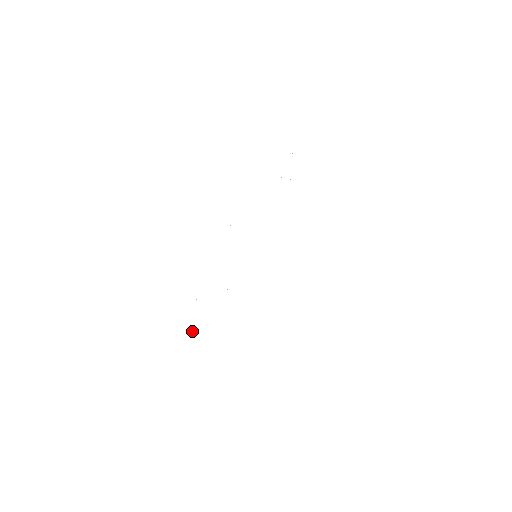
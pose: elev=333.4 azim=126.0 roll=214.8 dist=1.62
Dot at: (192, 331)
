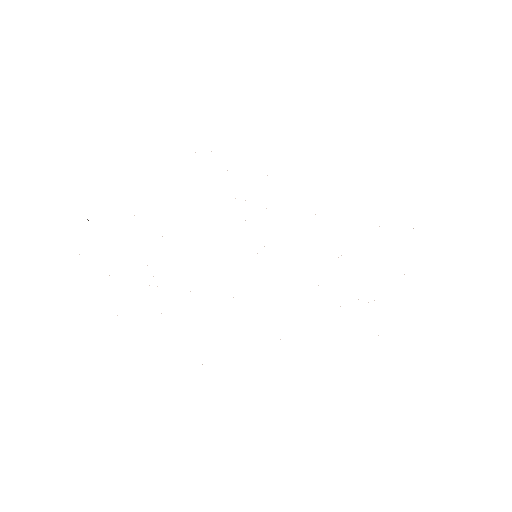
Dot at: occluded
